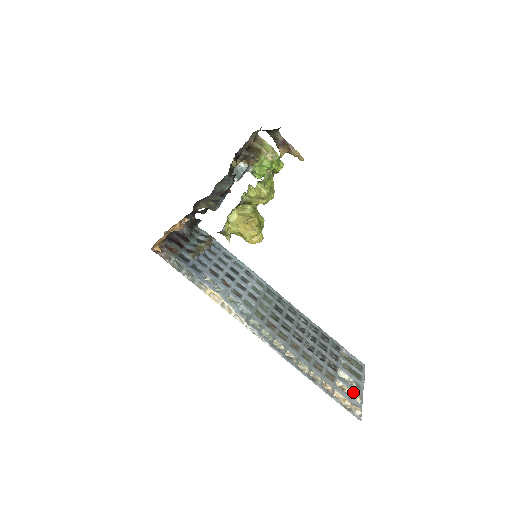
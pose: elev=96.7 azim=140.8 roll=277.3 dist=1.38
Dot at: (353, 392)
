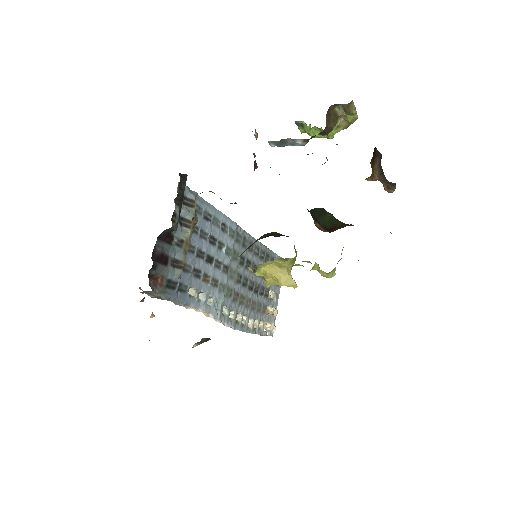
Dot at: (273, 307)
